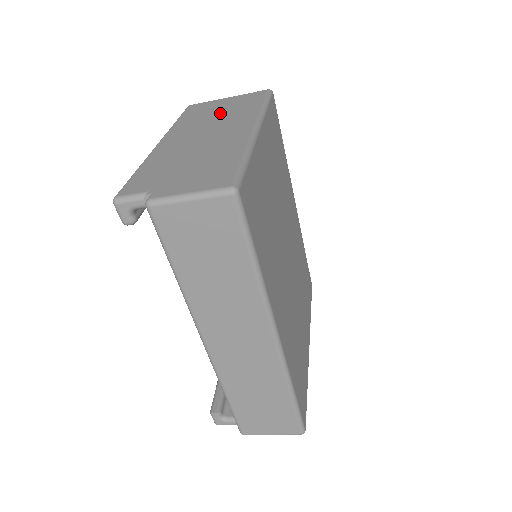
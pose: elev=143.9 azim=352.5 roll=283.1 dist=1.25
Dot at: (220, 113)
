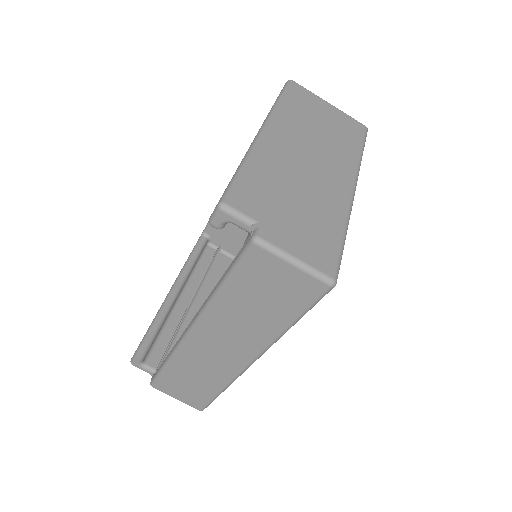
Dot at: (323, 129)
